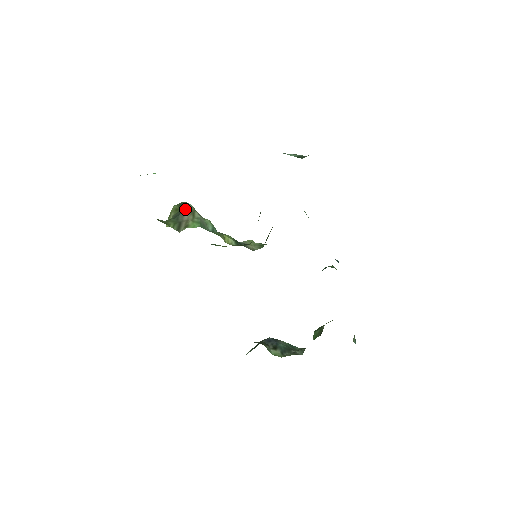
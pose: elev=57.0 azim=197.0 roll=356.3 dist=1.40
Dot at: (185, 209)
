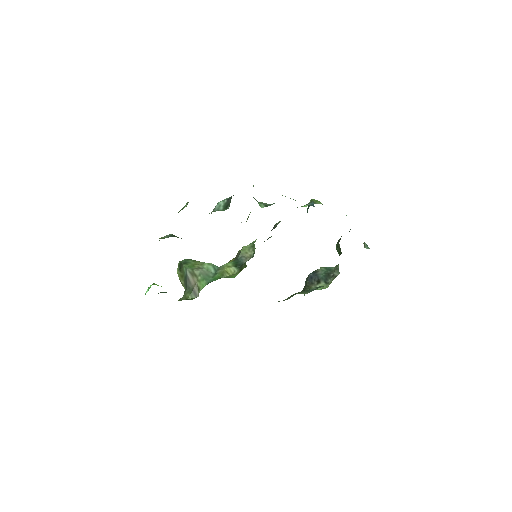
Dot at: (187, 276)
